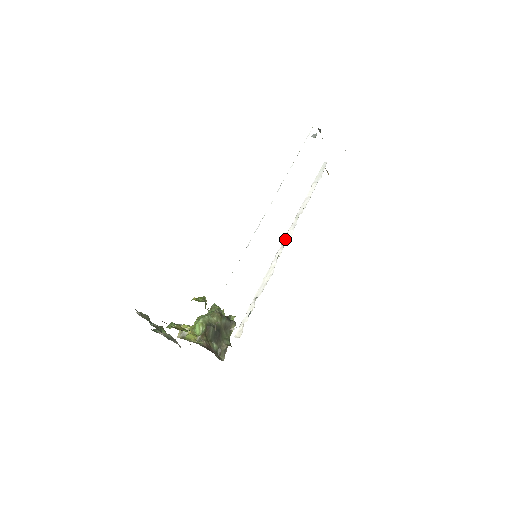
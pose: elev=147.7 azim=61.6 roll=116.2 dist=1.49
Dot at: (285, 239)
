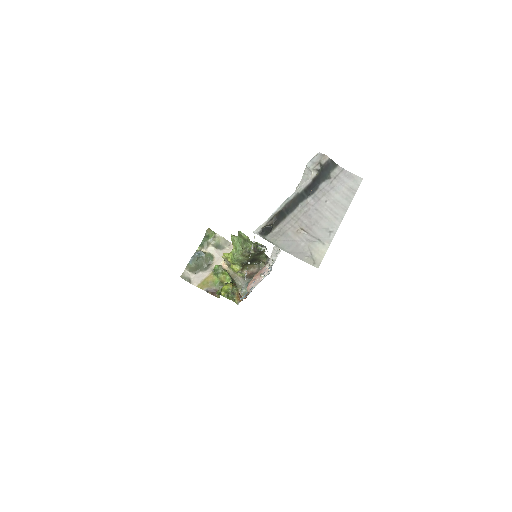
Dot at: occluded
